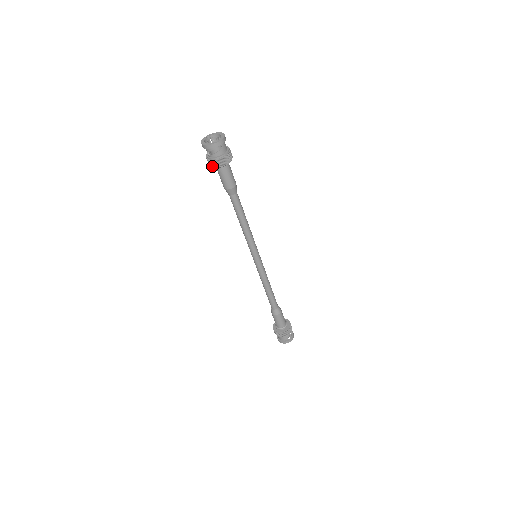
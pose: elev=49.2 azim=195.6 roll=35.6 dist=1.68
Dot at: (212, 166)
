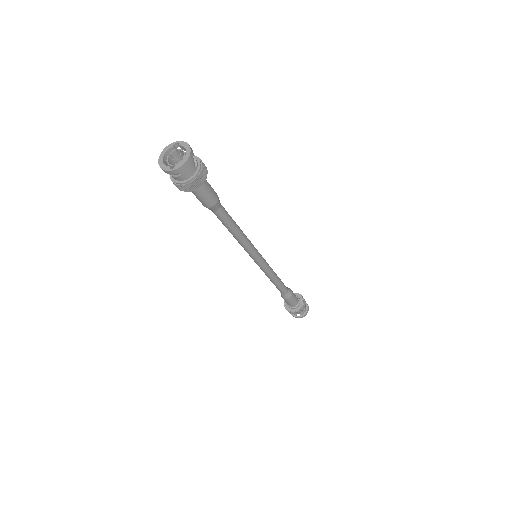
Dot at: occluded
